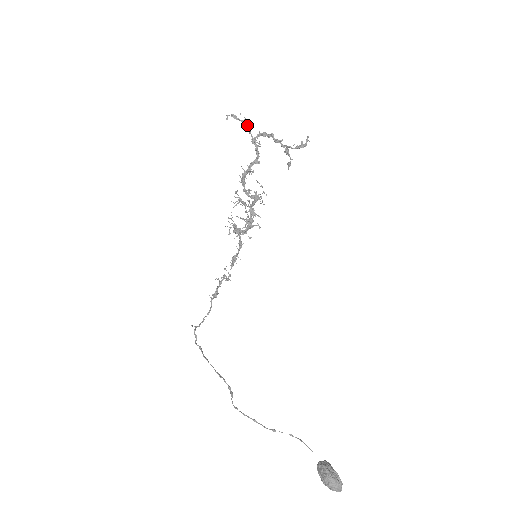
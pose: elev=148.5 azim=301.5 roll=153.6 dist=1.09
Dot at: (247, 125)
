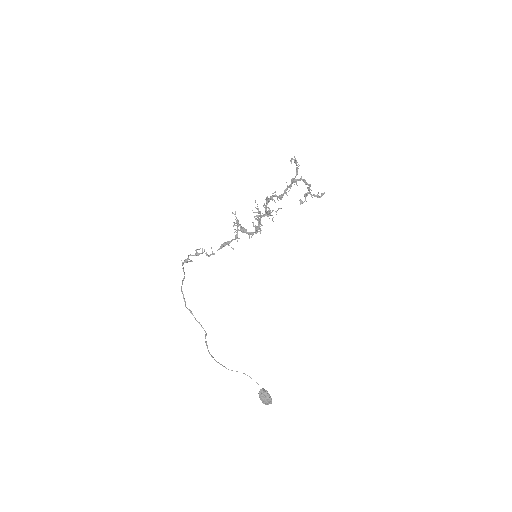
Dot at: occluded
